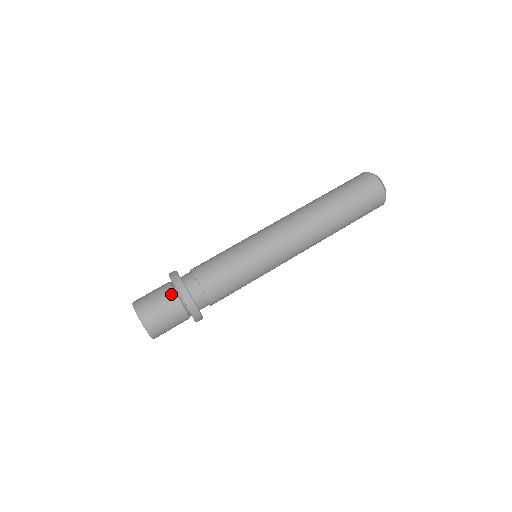
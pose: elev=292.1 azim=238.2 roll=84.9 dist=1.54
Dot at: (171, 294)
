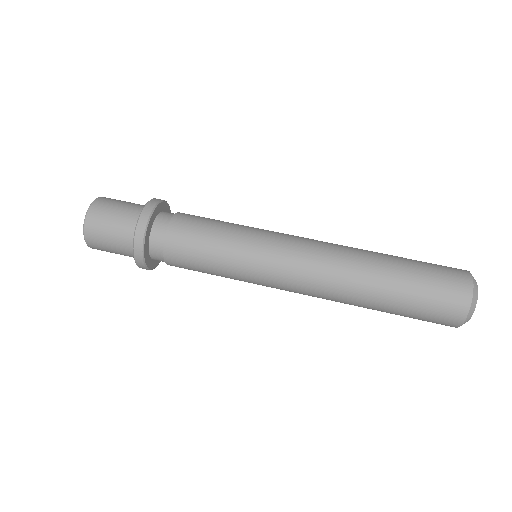
Dot at: (134, 215)
